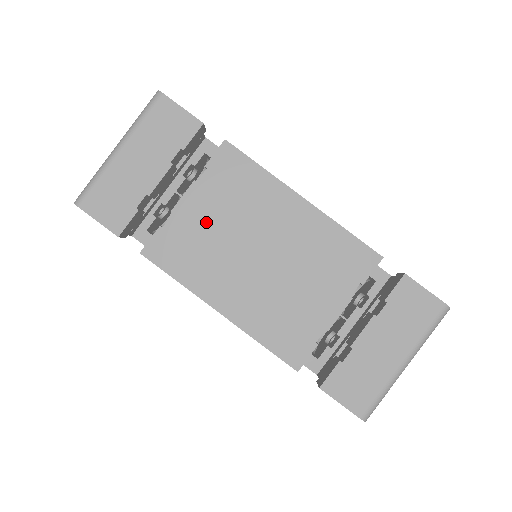
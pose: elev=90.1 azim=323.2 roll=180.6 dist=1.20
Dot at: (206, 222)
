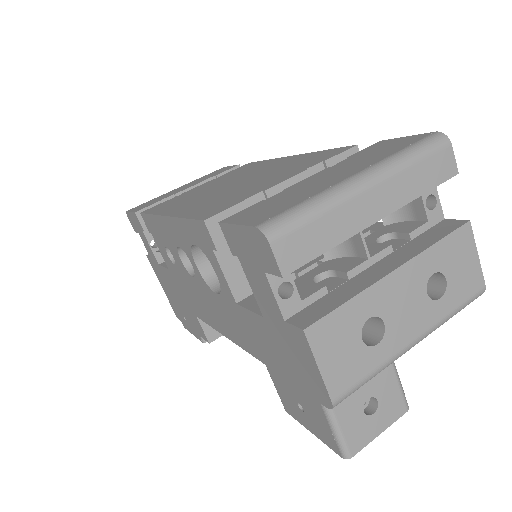
Dot at: (203, 188)
